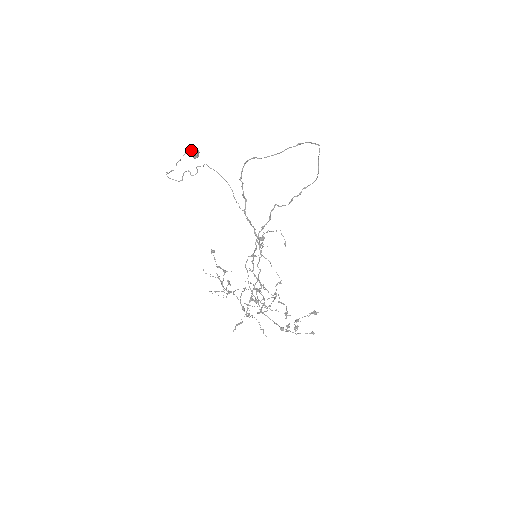
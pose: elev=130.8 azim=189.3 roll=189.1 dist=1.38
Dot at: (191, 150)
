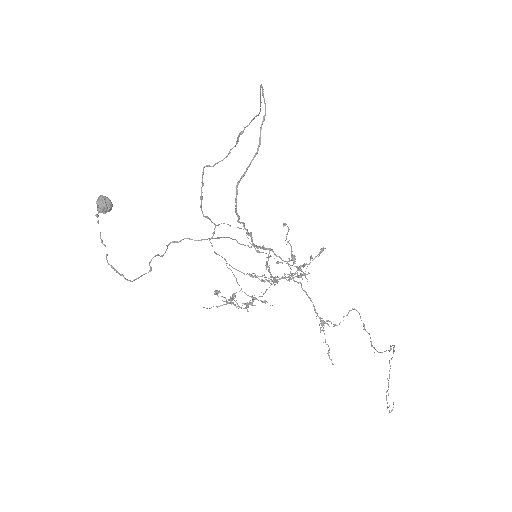
Dot at: (100, 207)
